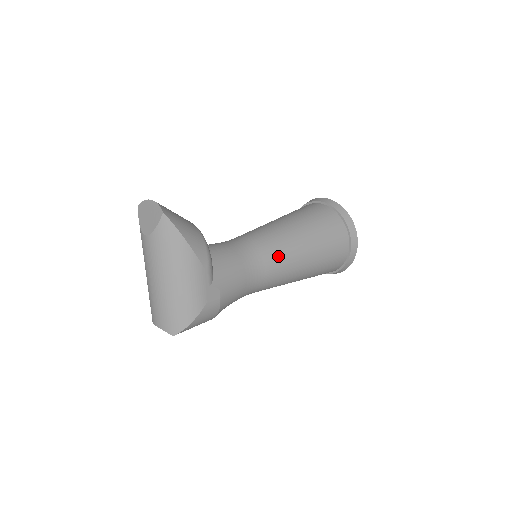
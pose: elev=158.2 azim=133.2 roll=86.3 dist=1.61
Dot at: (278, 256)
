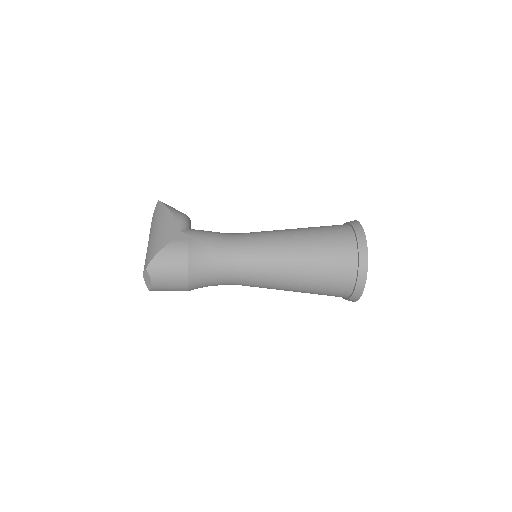
Dot at: (261, 234)
